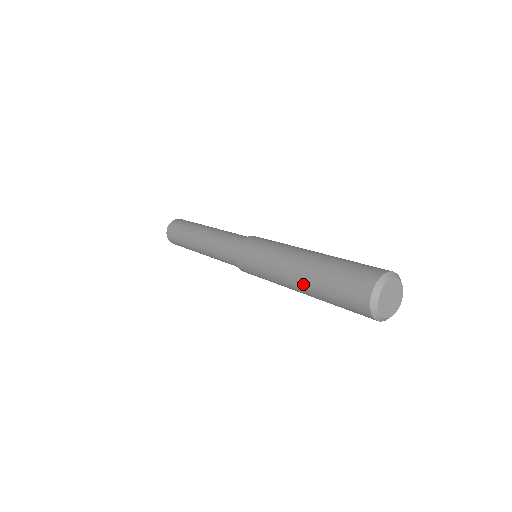
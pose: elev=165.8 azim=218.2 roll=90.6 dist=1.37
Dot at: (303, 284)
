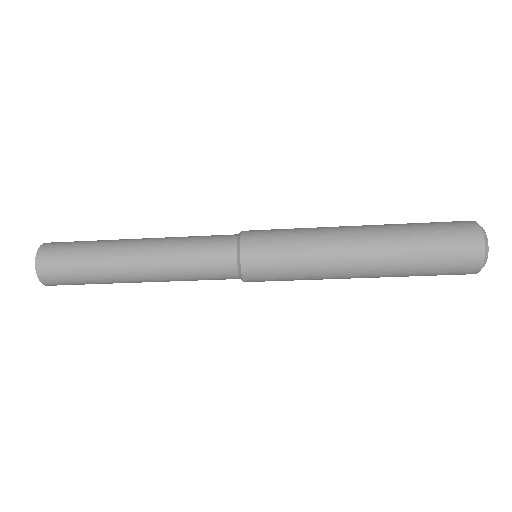
Dot at: (378, 228)
